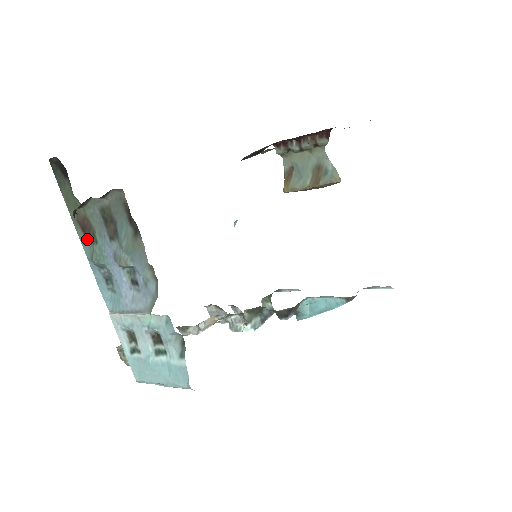
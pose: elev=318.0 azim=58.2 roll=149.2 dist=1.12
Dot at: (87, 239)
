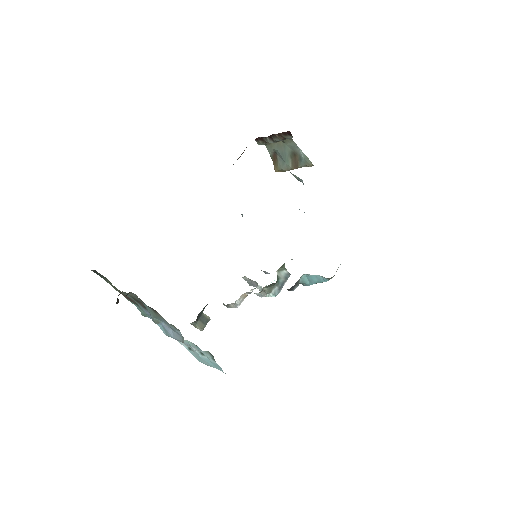
Dot at: (133, 303)
